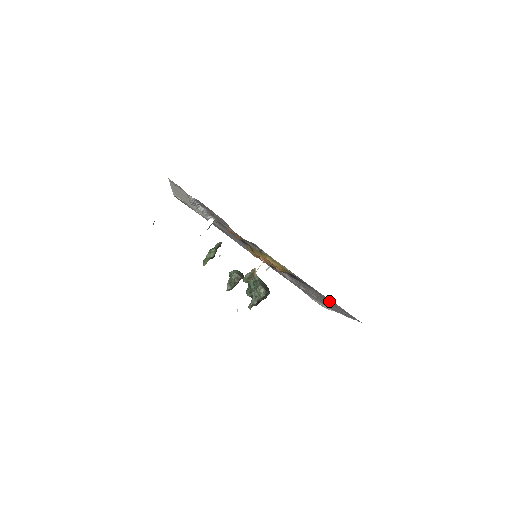
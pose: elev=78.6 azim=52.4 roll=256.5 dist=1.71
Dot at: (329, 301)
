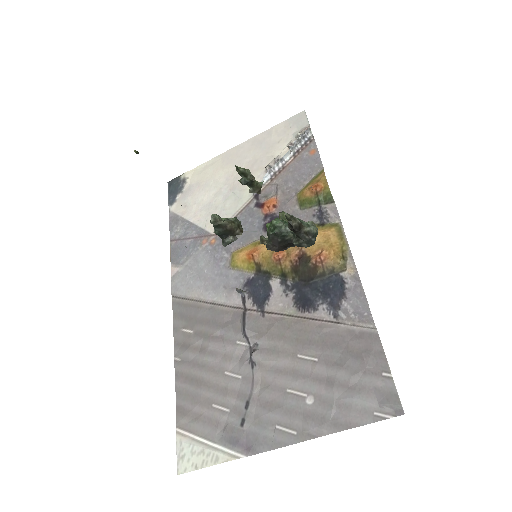
Dot at: (352, 354)
